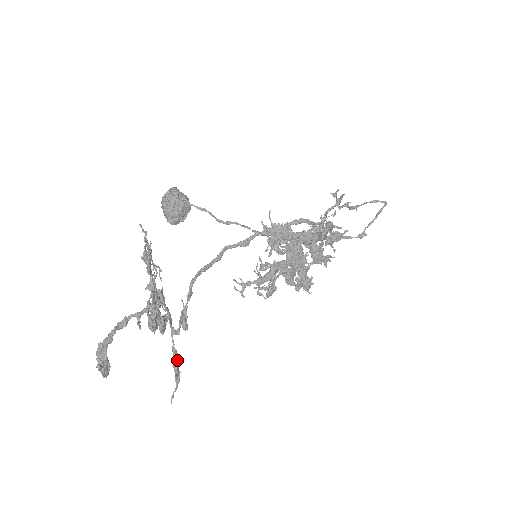
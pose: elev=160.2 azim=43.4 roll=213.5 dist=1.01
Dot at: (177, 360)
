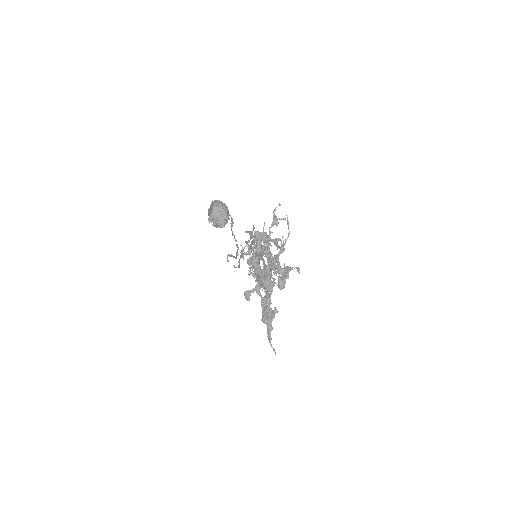
Dot at: occluded
